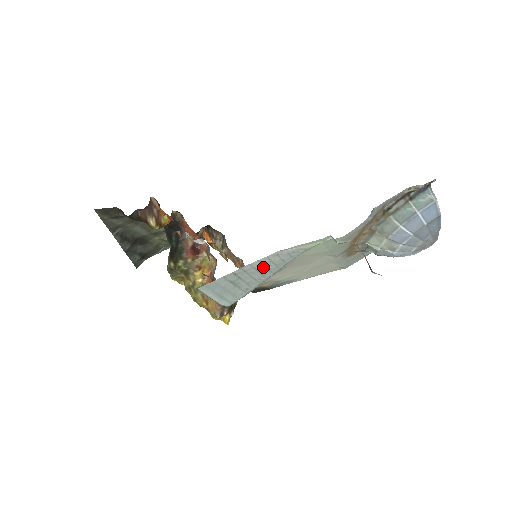
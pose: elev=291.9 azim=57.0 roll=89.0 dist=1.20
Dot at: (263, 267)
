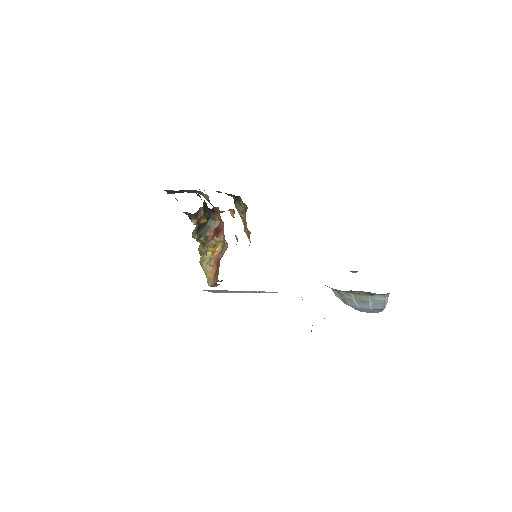
Dot at: occluded
